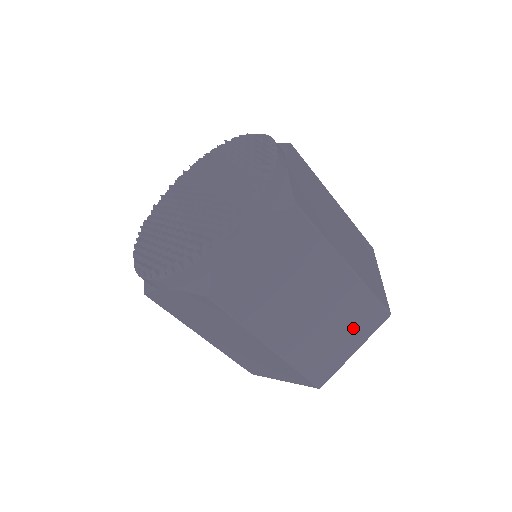
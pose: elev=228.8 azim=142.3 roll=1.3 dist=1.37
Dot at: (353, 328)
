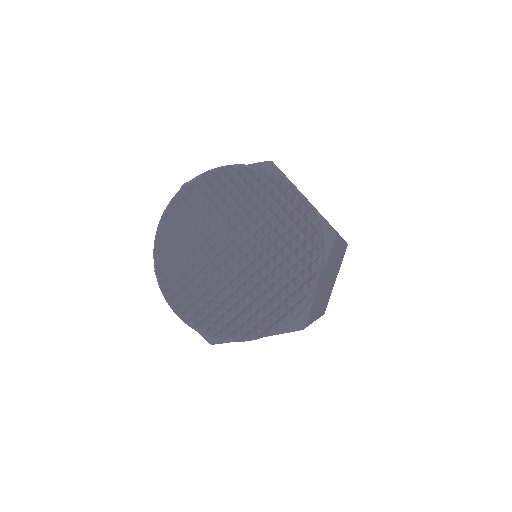
Dot at: occluded
